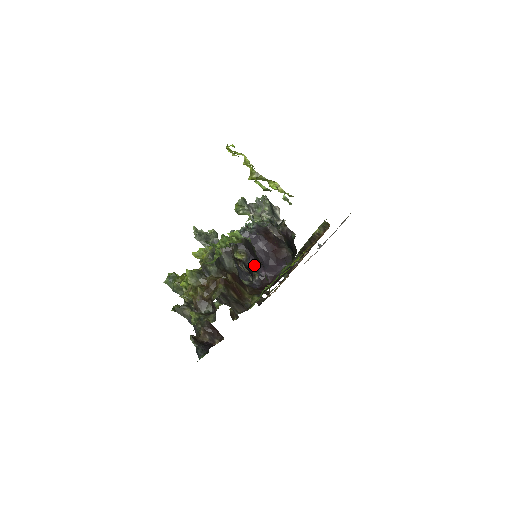
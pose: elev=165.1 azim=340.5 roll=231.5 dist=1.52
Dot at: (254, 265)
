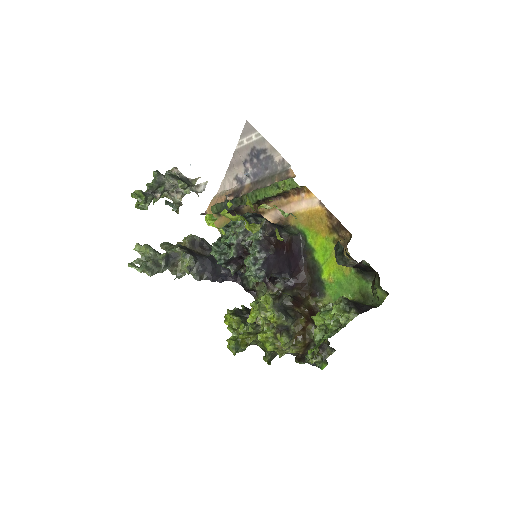
Dot at: (285, 275)
